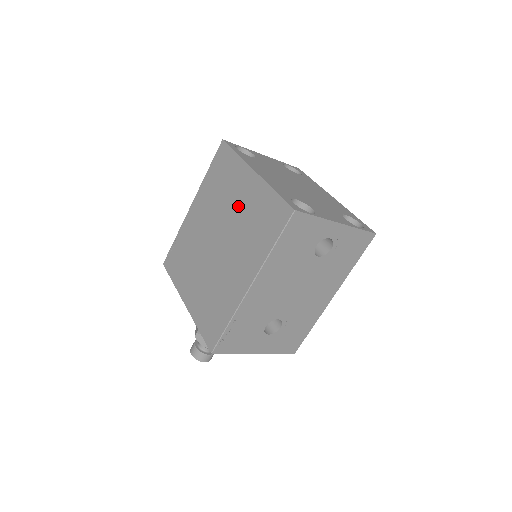
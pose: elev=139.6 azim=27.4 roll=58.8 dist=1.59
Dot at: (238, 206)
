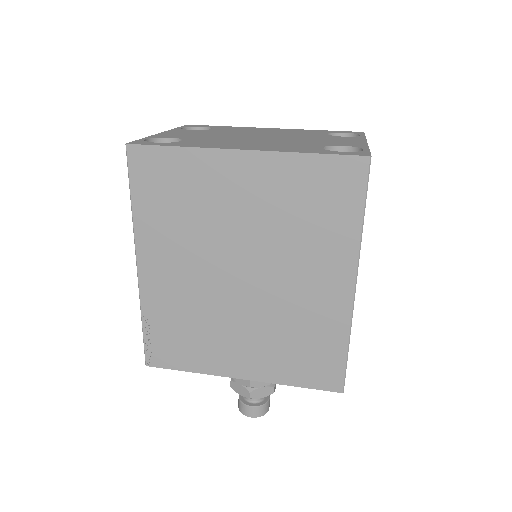
Dot at: (248, 212)
